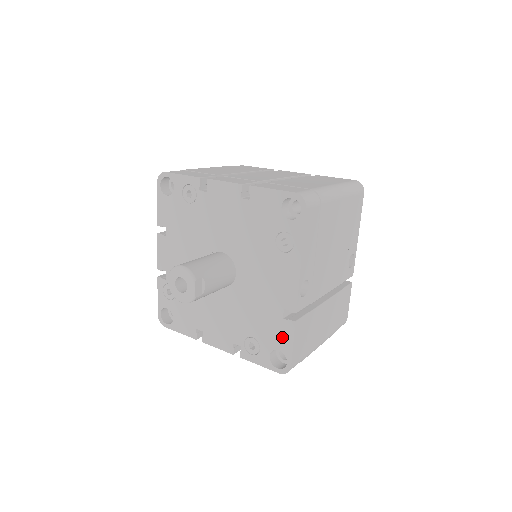
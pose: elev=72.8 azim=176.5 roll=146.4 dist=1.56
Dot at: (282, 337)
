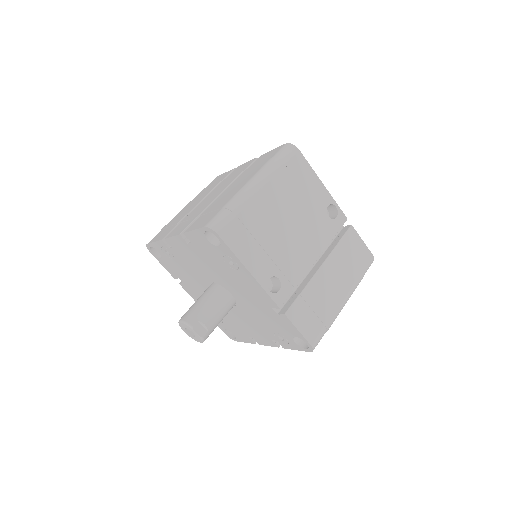
Dot at: (288, 327)
